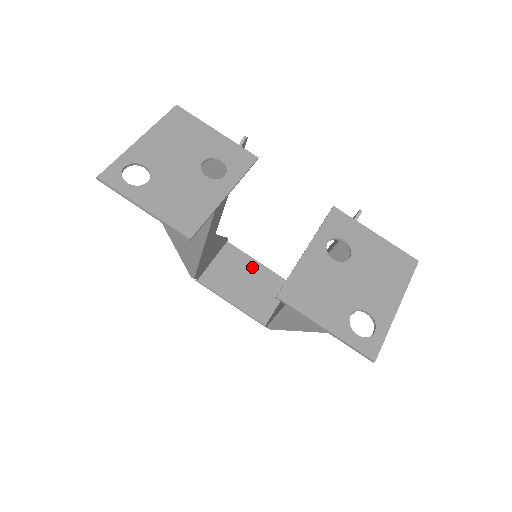
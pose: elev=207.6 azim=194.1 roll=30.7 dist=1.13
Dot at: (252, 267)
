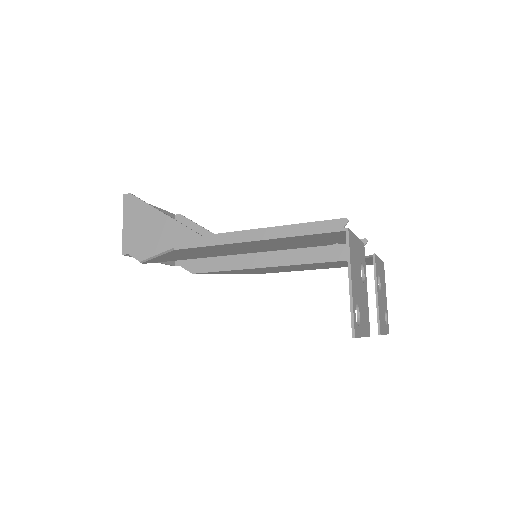
Dot at: occluded
